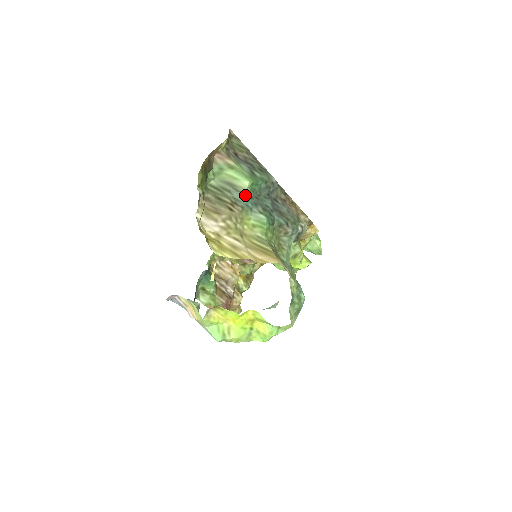
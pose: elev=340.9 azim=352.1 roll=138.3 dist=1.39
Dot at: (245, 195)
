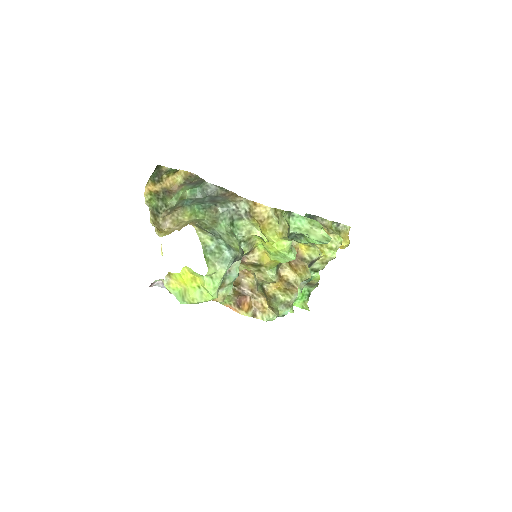
Dot at: (186, 199)
